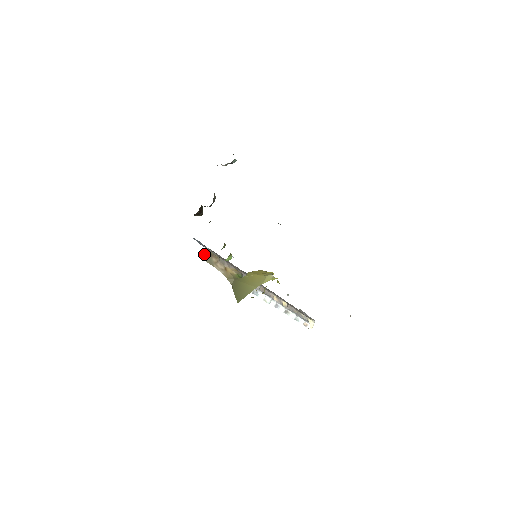
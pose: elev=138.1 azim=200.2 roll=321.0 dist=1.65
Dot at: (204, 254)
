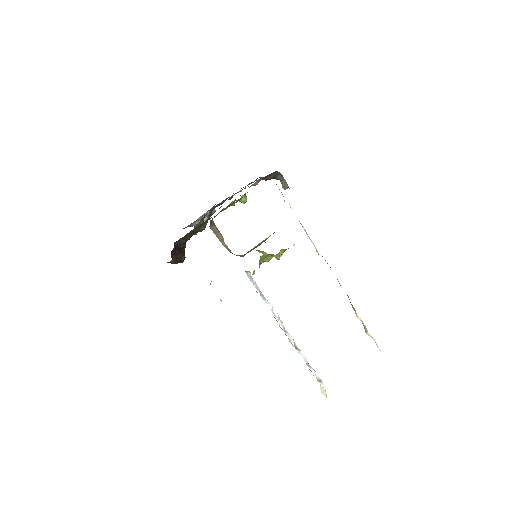
Dot at: (212, 222)
